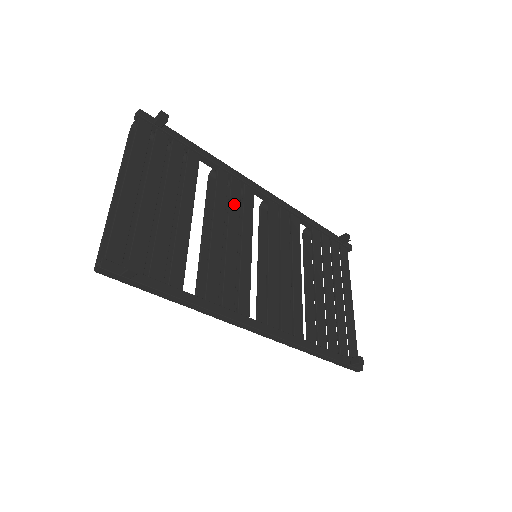
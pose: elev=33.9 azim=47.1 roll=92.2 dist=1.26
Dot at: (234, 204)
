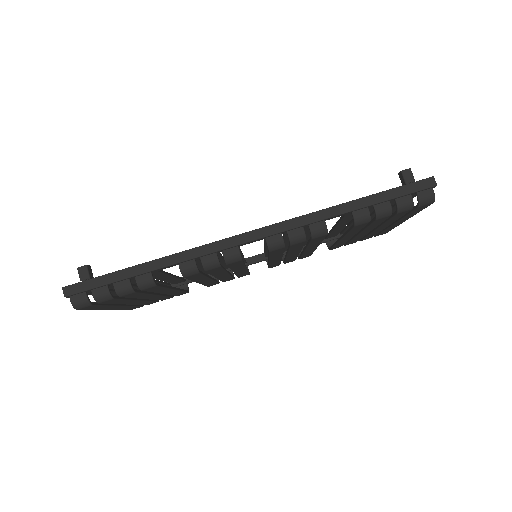
Dot at: occluded
